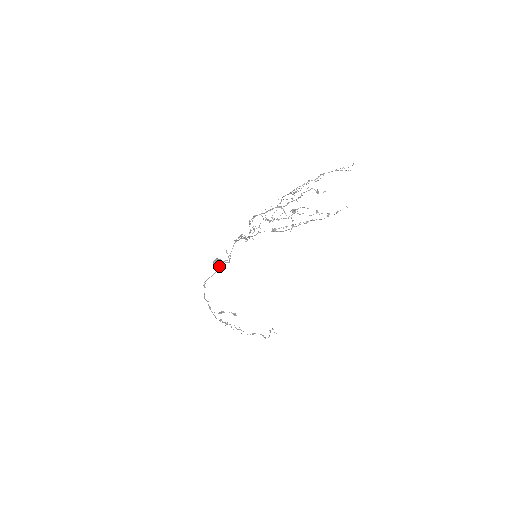
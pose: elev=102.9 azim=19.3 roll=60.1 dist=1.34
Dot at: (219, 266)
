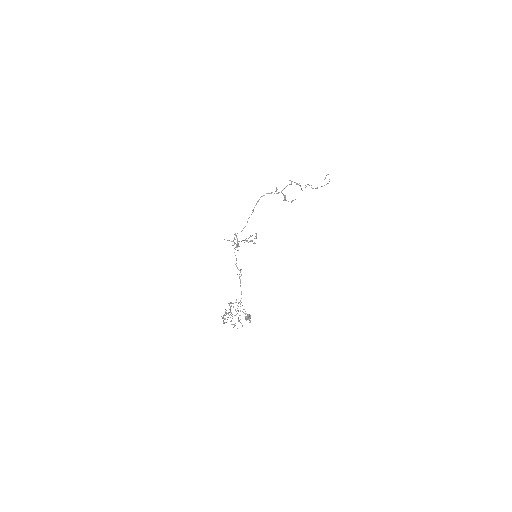
Dot at: occluded
